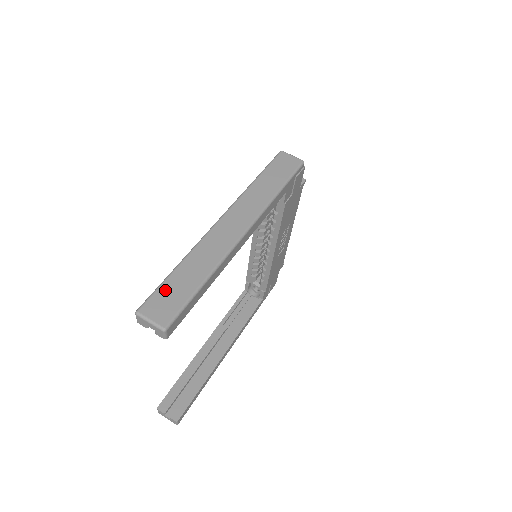
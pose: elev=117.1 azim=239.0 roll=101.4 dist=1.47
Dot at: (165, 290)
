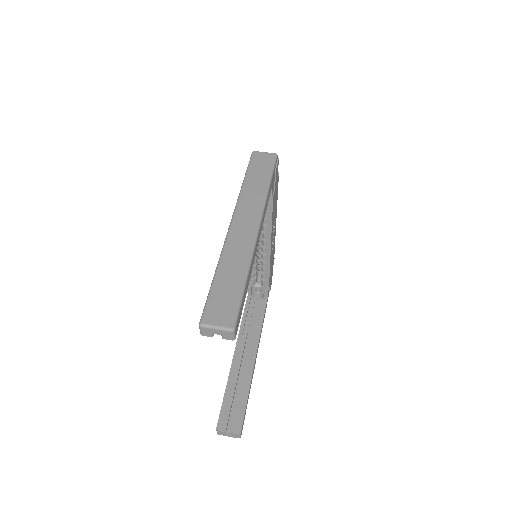
Dot at: (216, 297)
